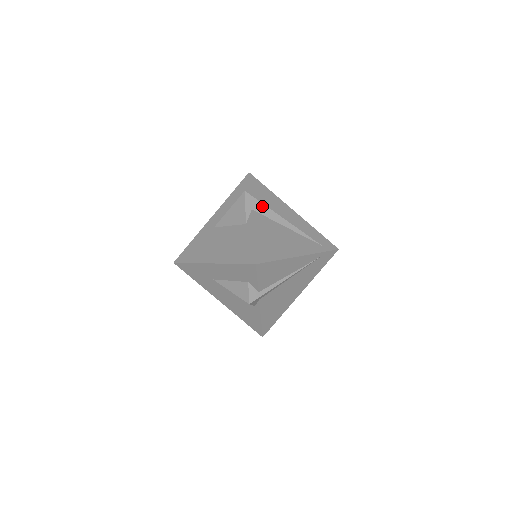
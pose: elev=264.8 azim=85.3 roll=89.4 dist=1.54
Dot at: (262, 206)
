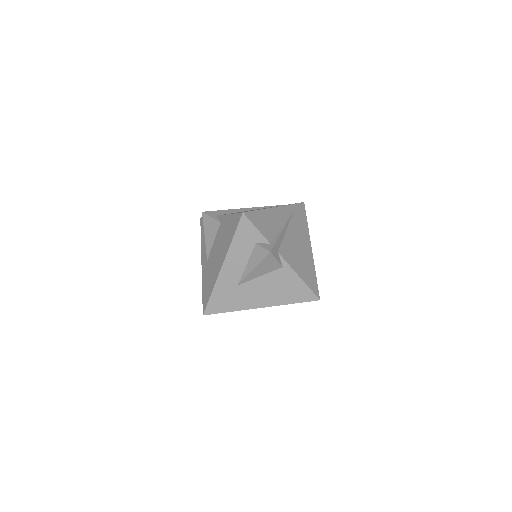
Dot at: (223, 211)
